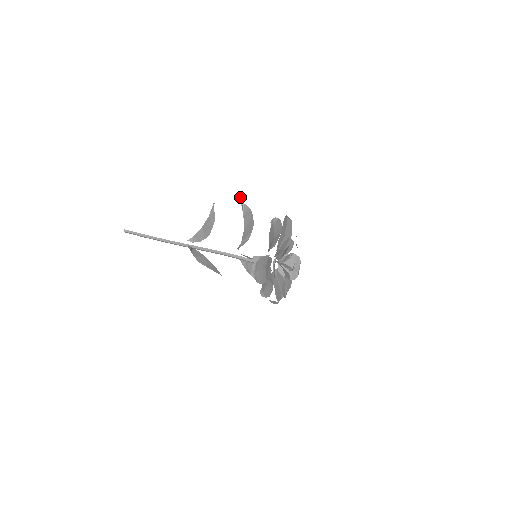
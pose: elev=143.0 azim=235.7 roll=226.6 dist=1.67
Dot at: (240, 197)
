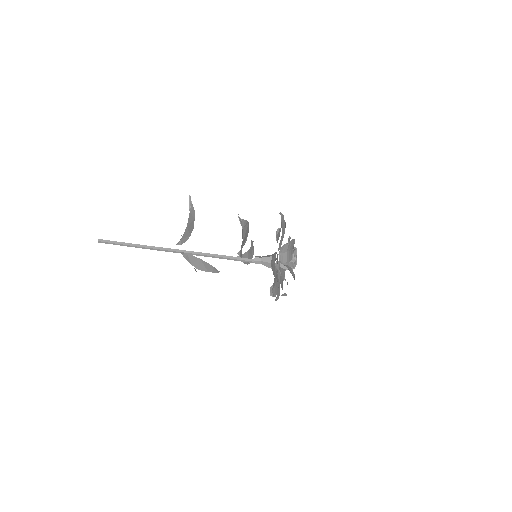
Dot at: occluded
